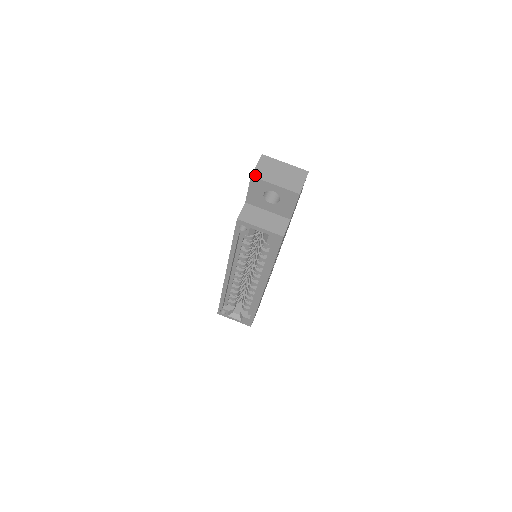
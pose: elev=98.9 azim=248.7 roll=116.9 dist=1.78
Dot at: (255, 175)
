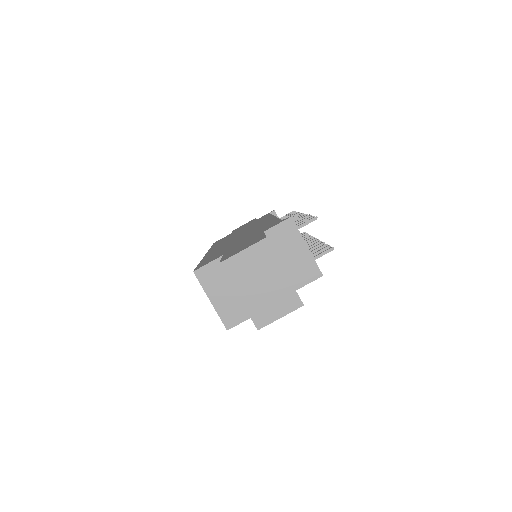
Dot at: (226, 265)
